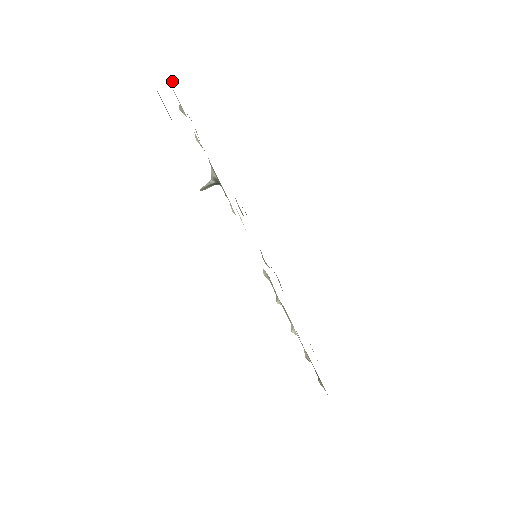
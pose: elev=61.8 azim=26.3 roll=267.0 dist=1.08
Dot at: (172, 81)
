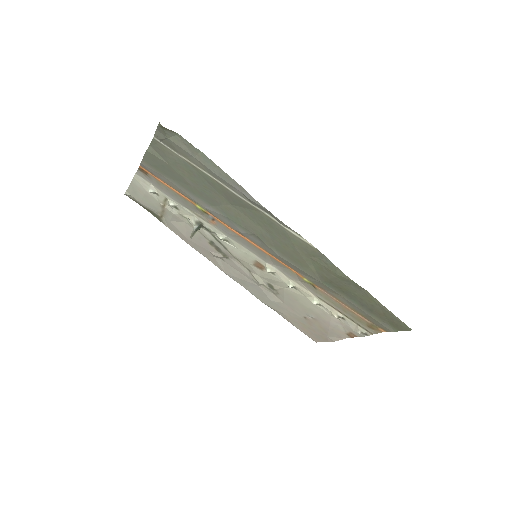
Dot at: (127, 194)
